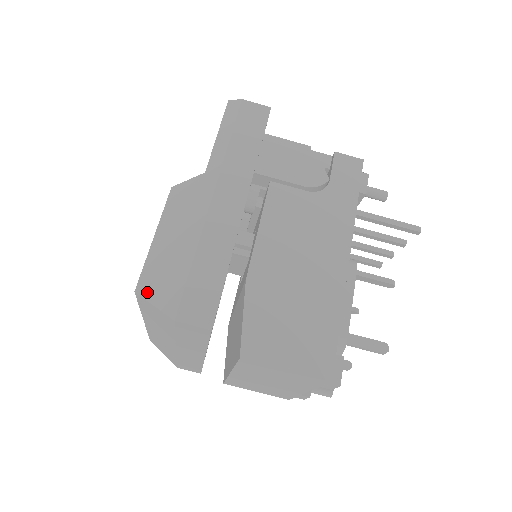
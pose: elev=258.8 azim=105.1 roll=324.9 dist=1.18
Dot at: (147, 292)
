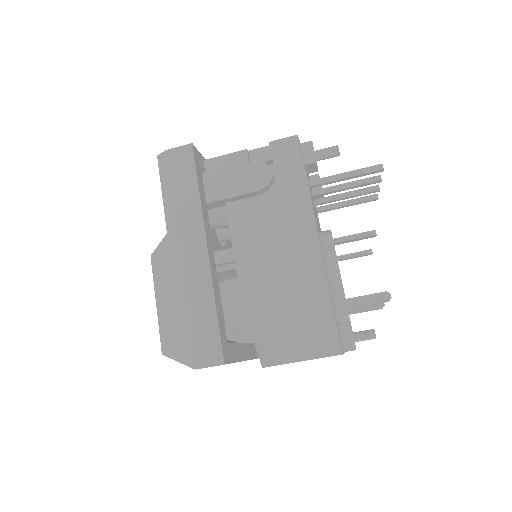
Dot at: (169, 352)
